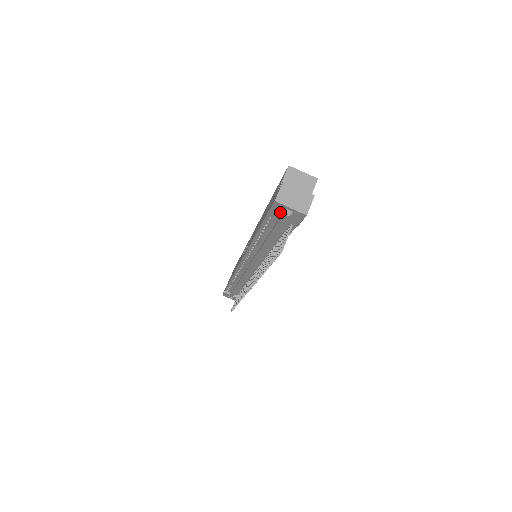
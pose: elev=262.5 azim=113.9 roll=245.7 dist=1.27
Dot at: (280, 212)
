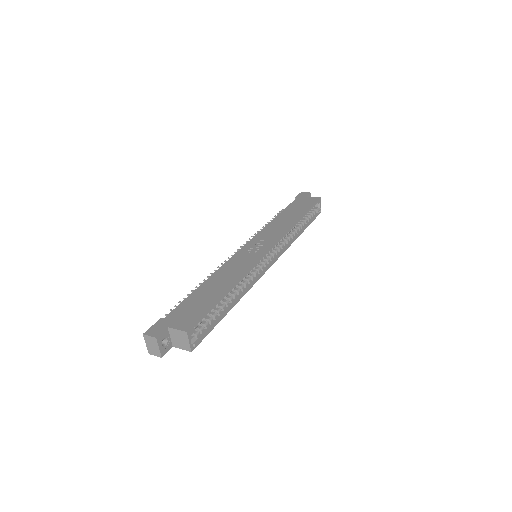
Dot at: occluded
